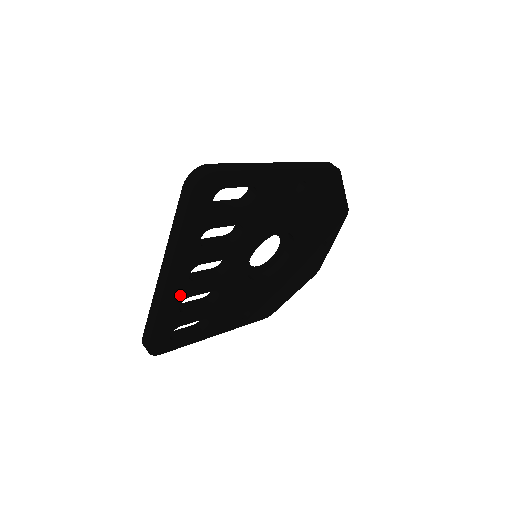
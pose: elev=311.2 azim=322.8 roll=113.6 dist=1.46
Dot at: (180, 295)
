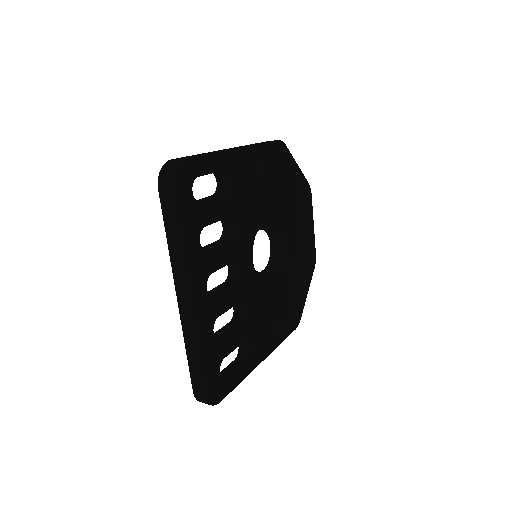
Dot at: (208, 317)
